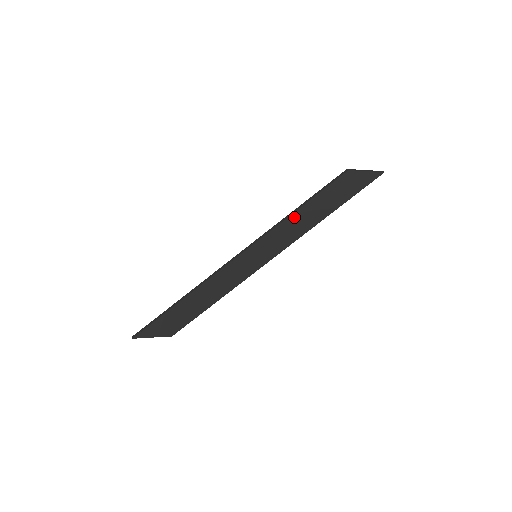
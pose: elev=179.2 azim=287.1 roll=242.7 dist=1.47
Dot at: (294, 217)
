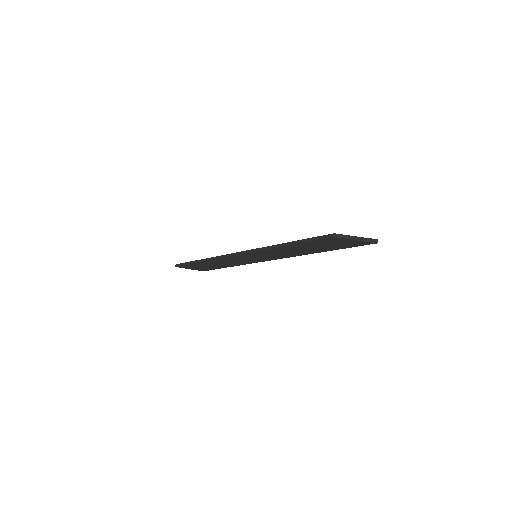
Dot at: (284, 248)
